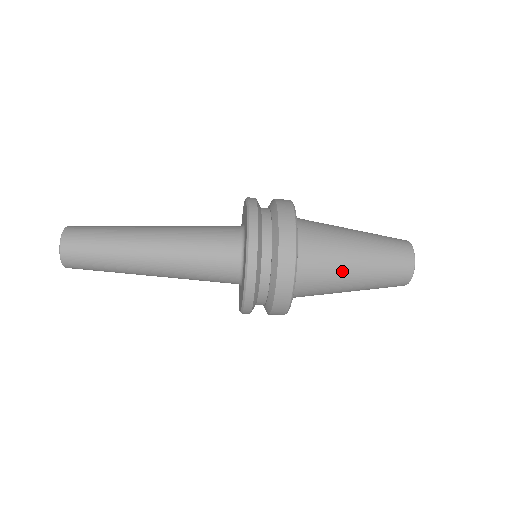
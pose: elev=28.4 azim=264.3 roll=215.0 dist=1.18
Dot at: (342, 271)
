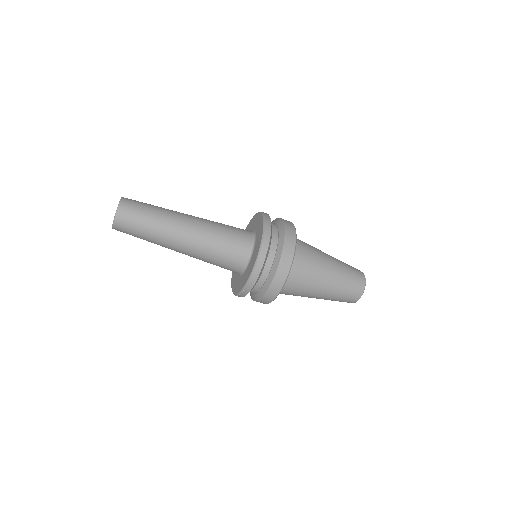
Dot at: (321, 253)
